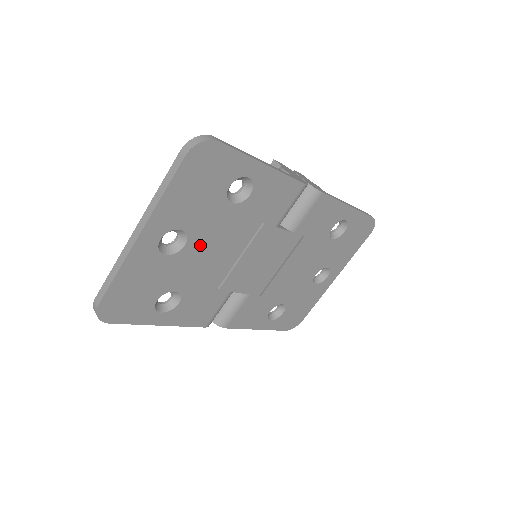
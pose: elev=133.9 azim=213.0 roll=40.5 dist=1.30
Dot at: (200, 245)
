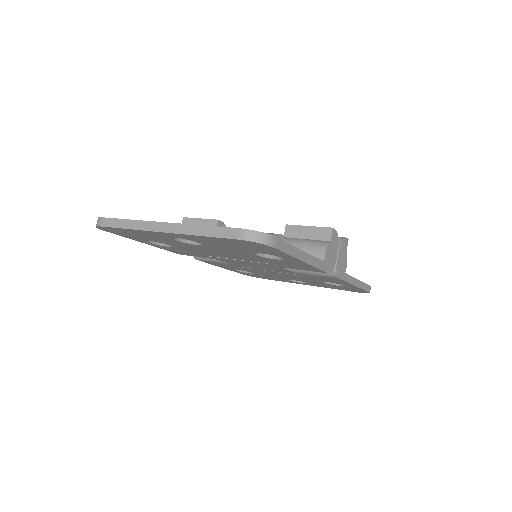
Dot at: (210, 248)
